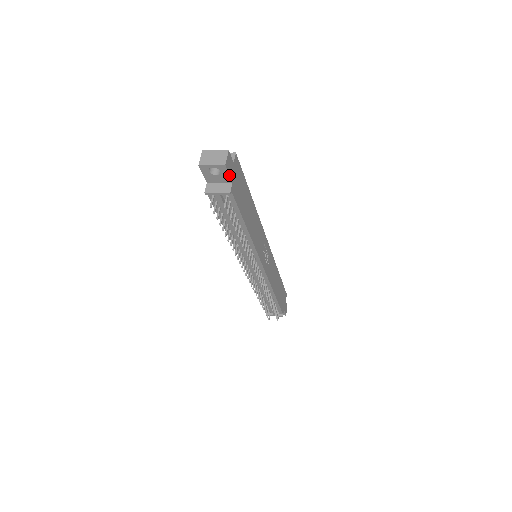
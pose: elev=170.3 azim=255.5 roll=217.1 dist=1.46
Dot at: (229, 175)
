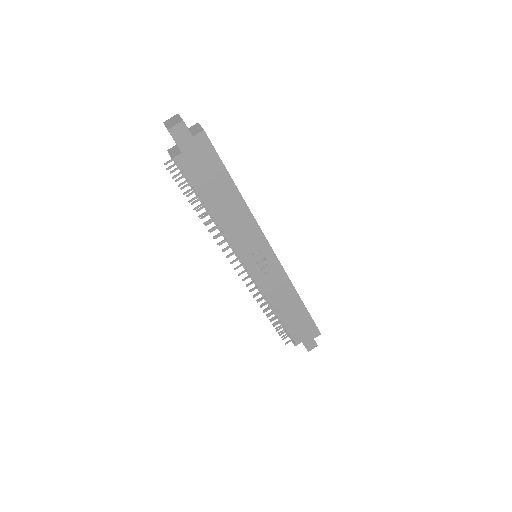
Dot at: (176, 143)
